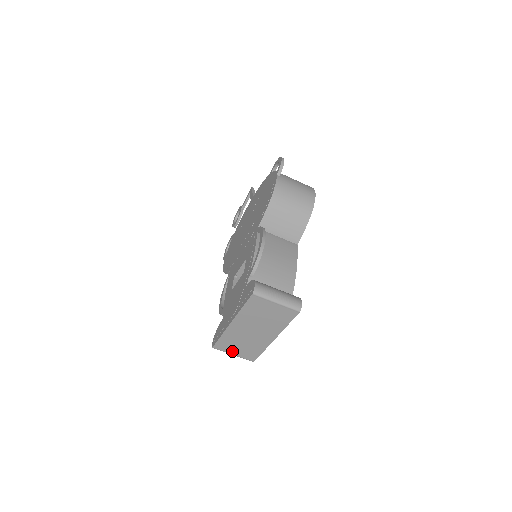
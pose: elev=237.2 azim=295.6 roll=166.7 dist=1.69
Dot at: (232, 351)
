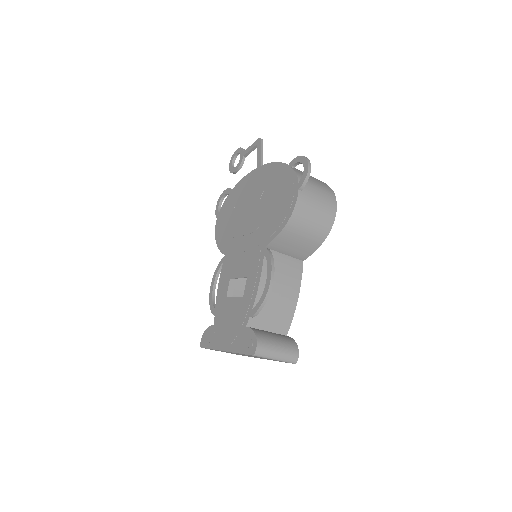
Dot at: occluded
